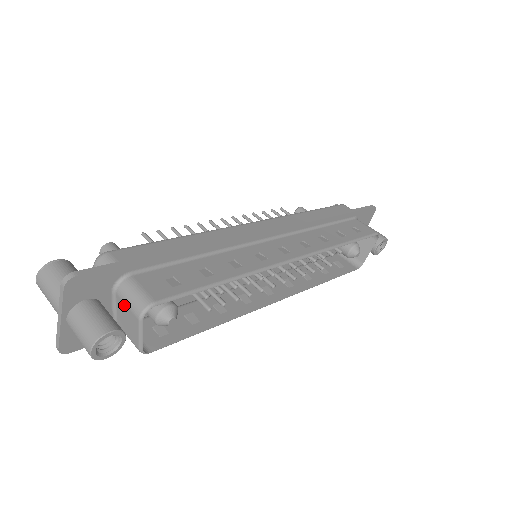
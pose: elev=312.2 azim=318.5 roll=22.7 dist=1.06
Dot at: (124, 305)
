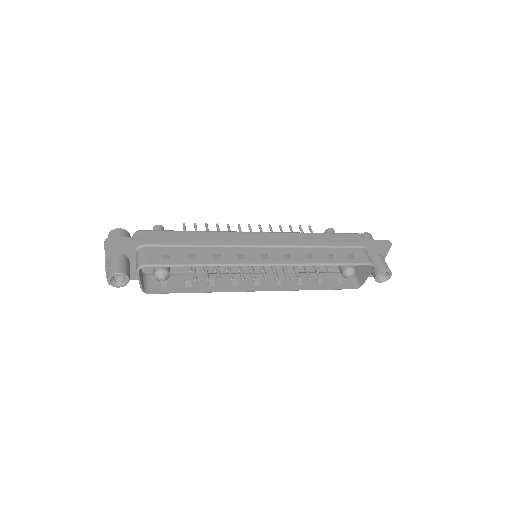
Dot at: occluded
